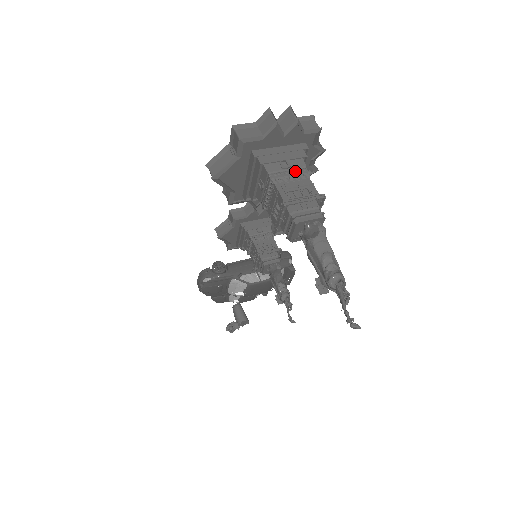
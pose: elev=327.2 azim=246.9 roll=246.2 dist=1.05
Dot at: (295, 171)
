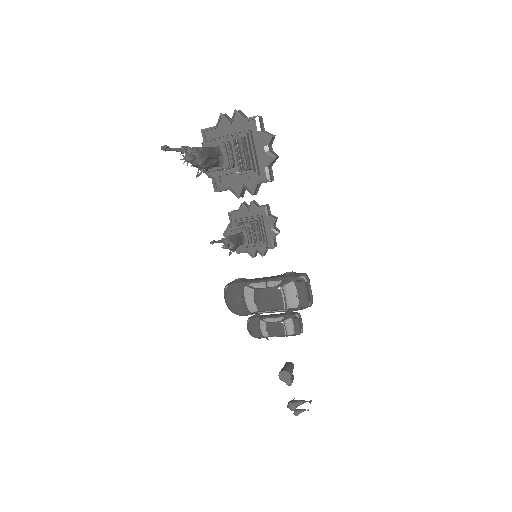
Dot at: occluded
